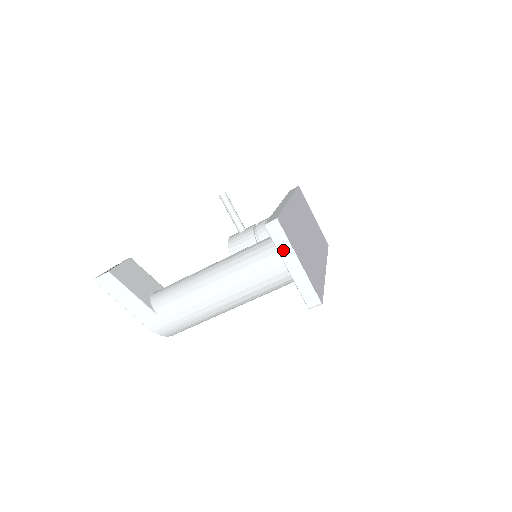
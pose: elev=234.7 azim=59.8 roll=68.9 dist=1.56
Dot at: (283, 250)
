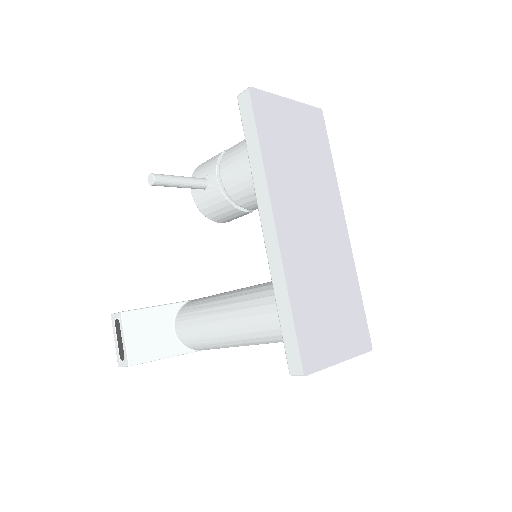
Dot at: occluded
